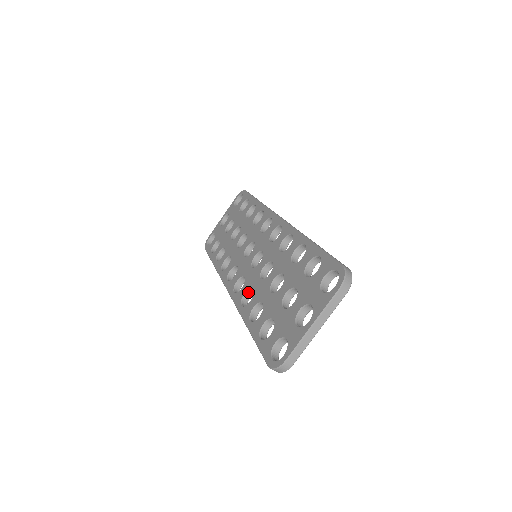
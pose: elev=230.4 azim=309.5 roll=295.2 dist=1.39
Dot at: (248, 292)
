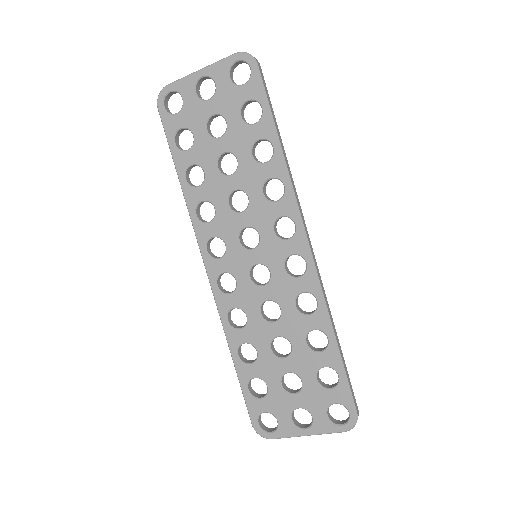
Dot at: (238, 308)
